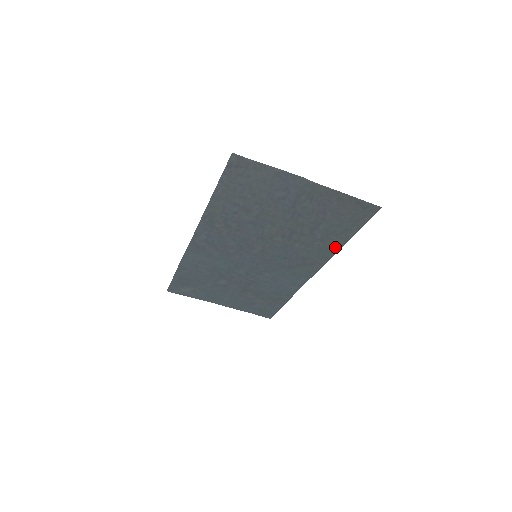
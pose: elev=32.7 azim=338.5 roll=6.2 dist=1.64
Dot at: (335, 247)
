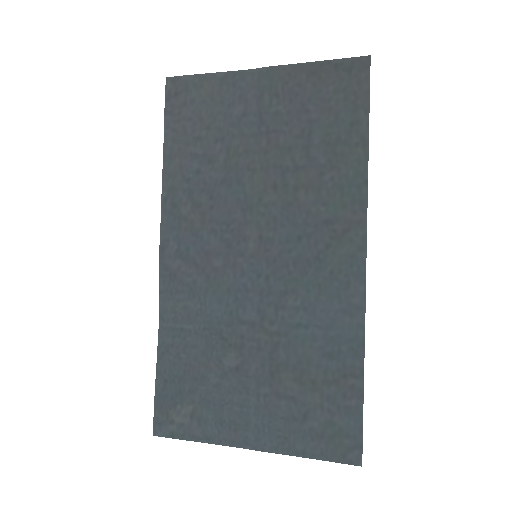
Dot at: (358, 170)
